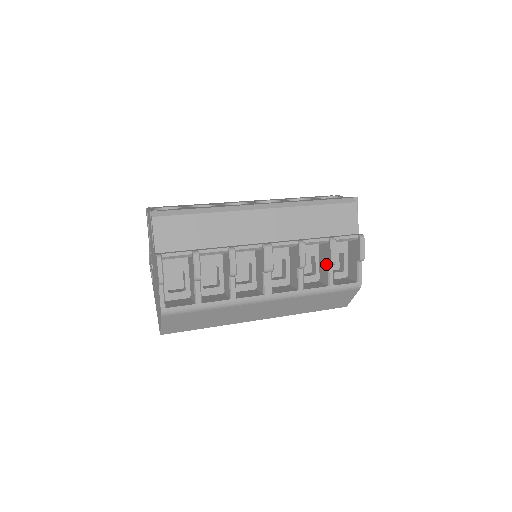
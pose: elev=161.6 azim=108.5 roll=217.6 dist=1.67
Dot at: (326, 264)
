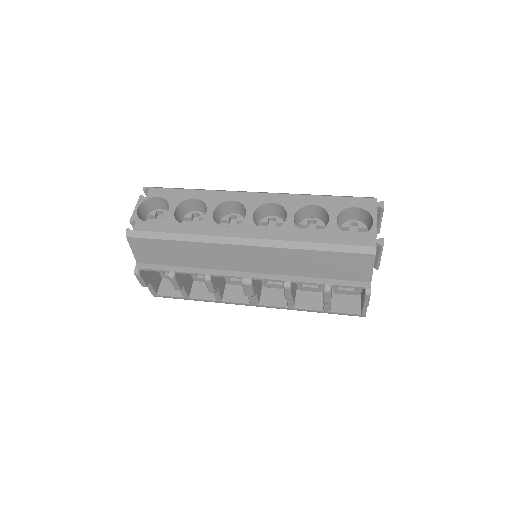
Dot at: occluded
